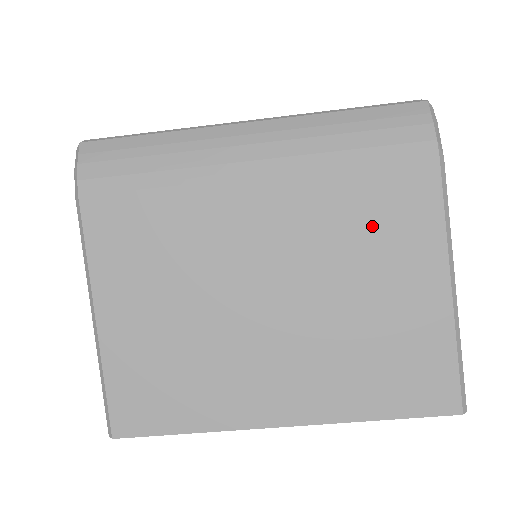
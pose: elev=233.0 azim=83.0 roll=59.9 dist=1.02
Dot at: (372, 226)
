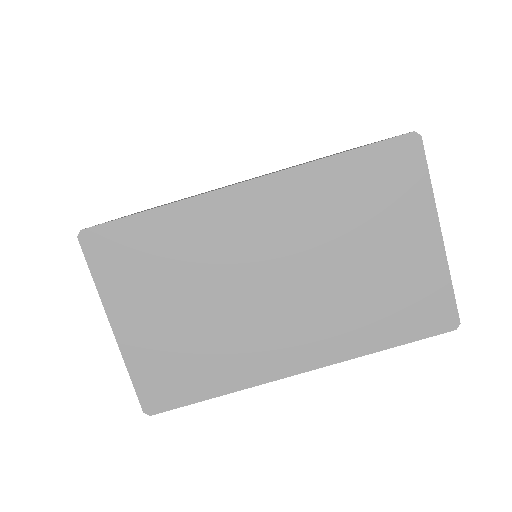
Dot at: occluded
